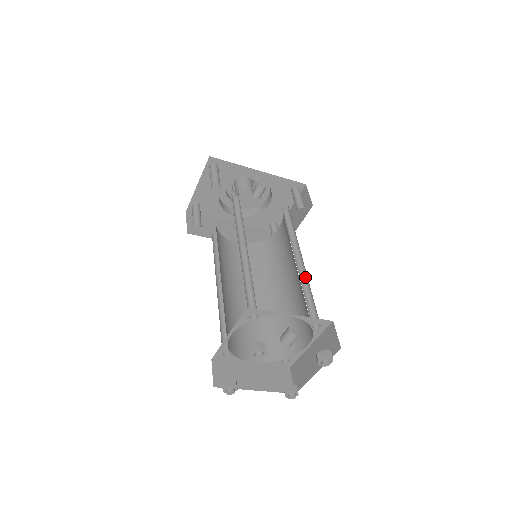
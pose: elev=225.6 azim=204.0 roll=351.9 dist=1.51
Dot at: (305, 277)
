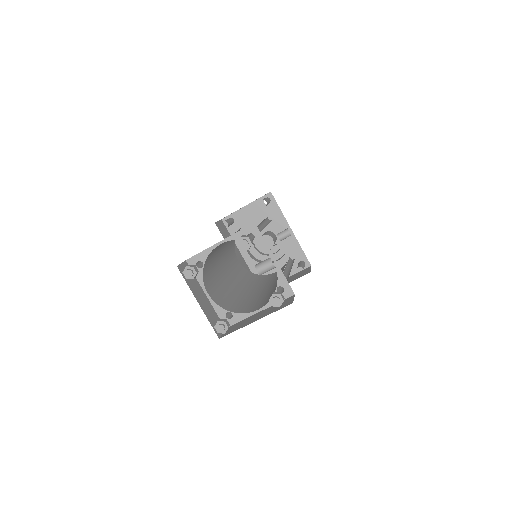
Dot at: (286, 278)
